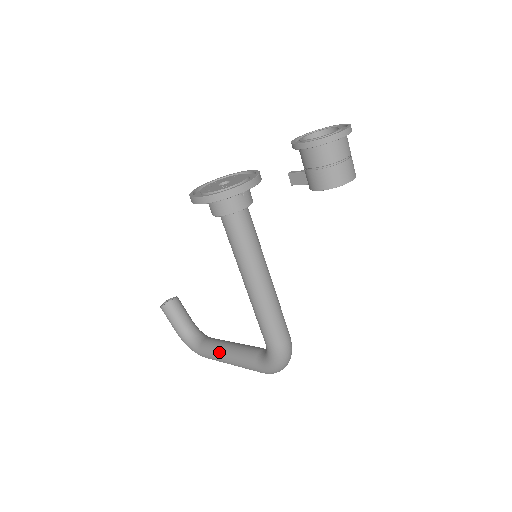
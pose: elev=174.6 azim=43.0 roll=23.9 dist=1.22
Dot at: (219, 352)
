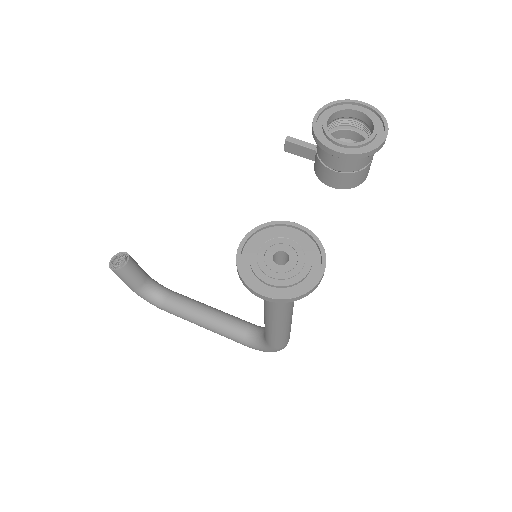
Dot at: (193, 319)
